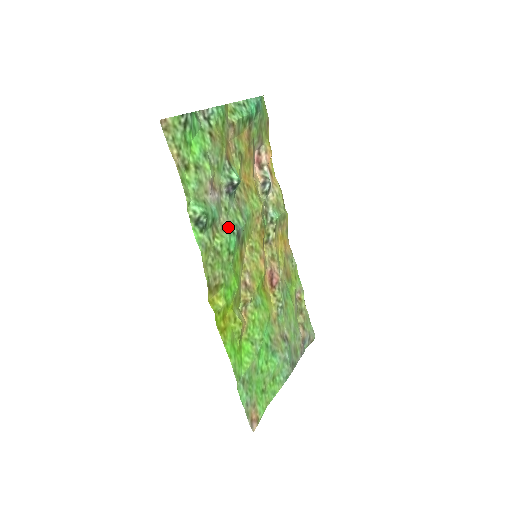
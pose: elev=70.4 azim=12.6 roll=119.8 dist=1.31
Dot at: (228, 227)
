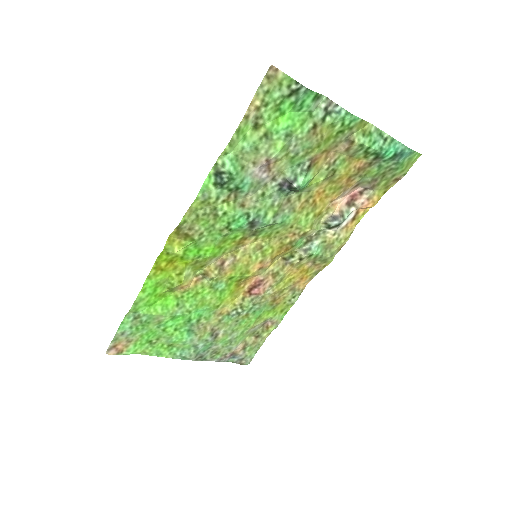
Dot at: (248, 208)
